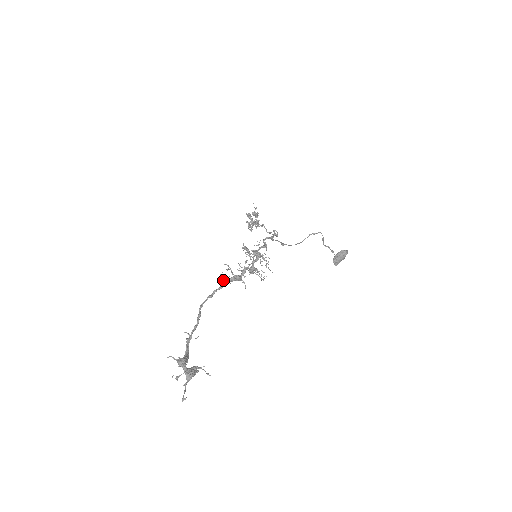
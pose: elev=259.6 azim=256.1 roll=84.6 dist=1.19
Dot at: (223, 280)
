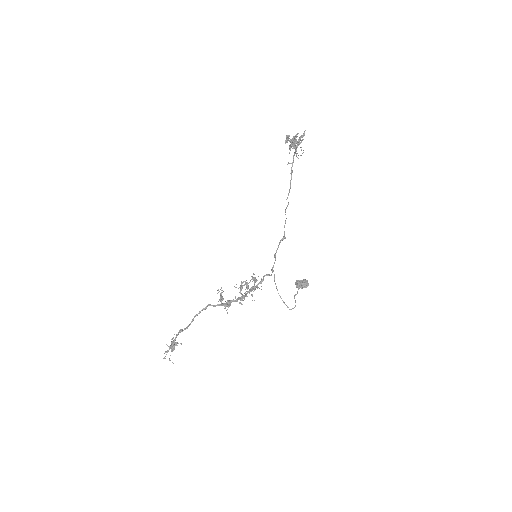
Dot at: (219, 300)
